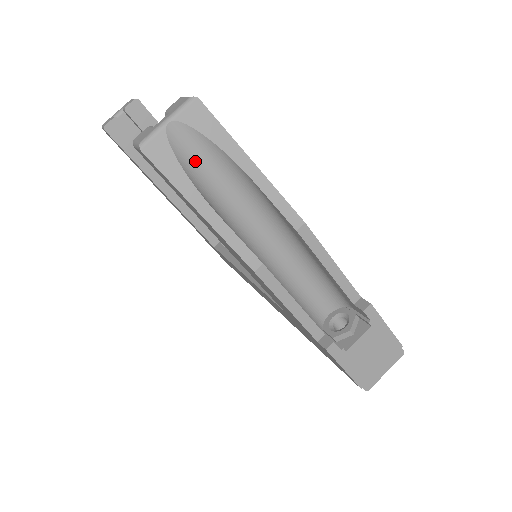
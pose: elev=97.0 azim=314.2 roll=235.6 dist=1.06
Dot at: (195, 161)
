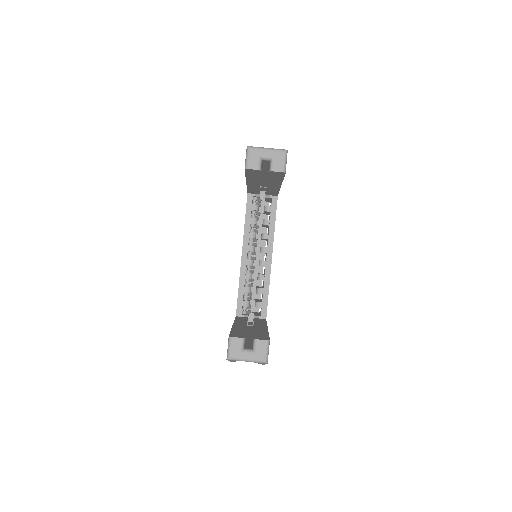
Dot at: occluded
